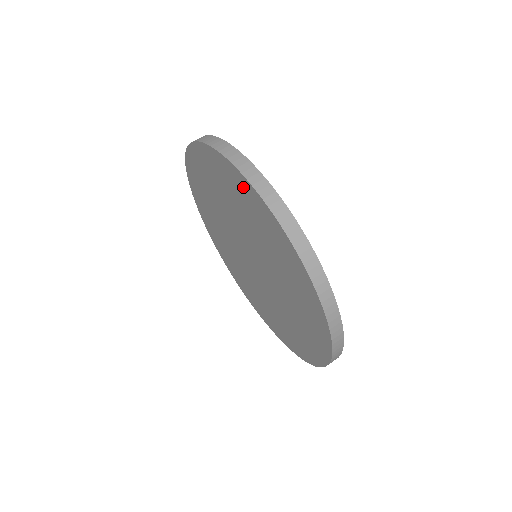
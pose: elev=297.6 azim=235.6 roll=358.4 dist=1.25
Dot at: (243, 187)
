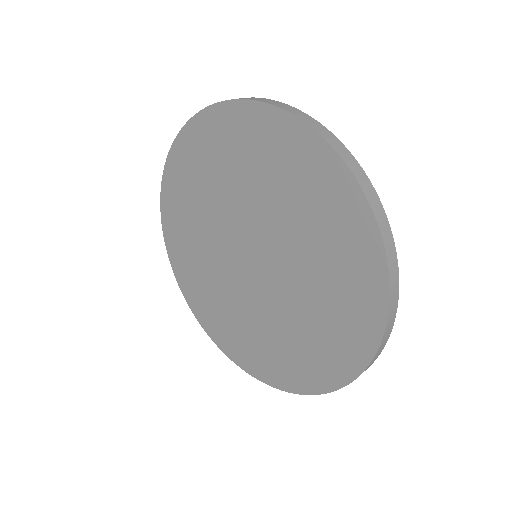
Dot at: (262, 125)
